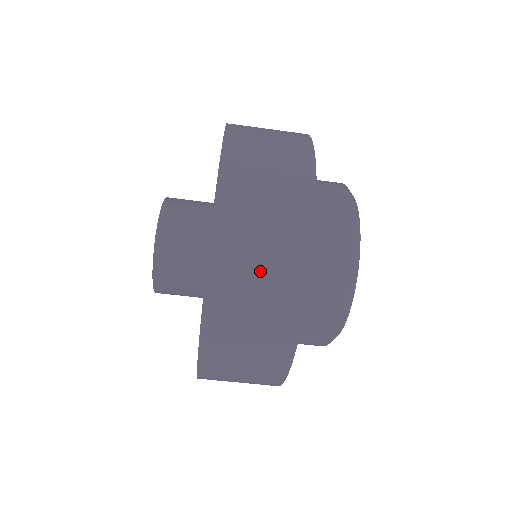
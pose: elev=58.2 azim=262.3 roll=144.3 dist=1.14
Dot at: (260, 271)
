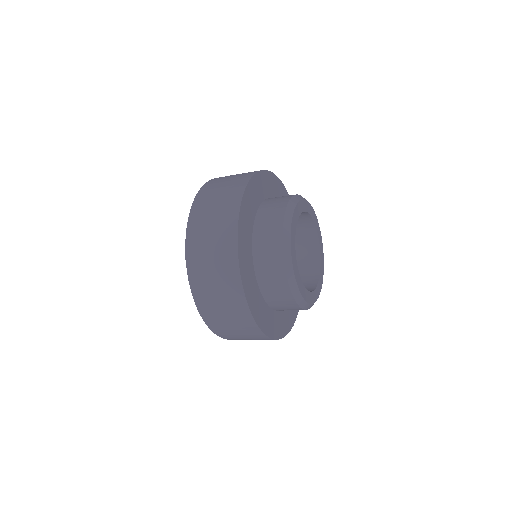
Dot at: (212, 263)
